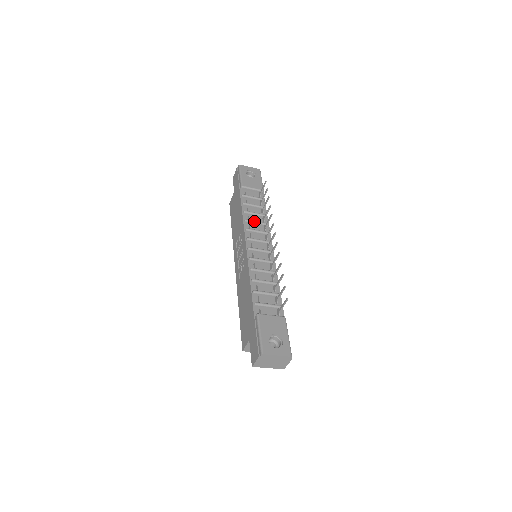
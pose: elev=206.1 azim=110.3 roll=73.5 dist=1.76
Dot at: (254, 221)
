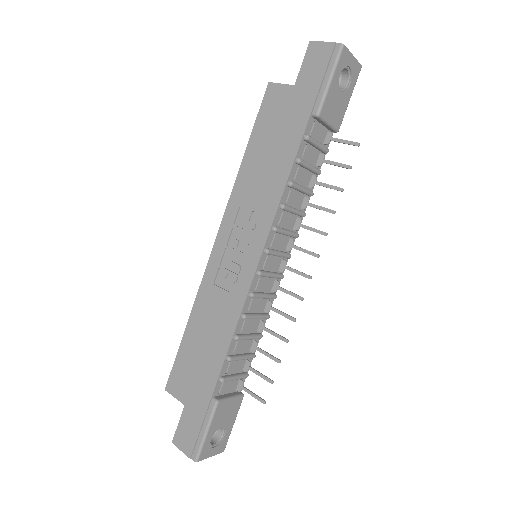
Dot at: (293, 210)
